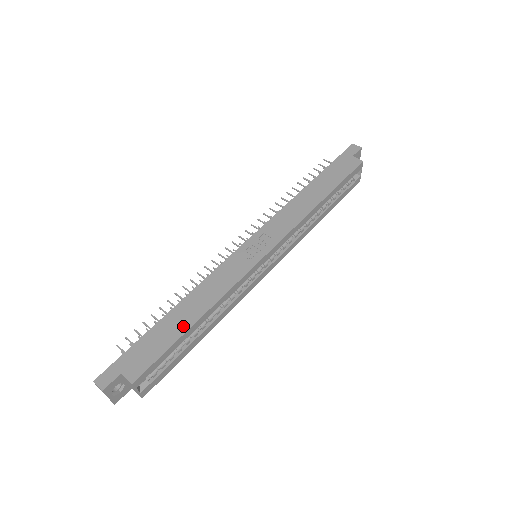
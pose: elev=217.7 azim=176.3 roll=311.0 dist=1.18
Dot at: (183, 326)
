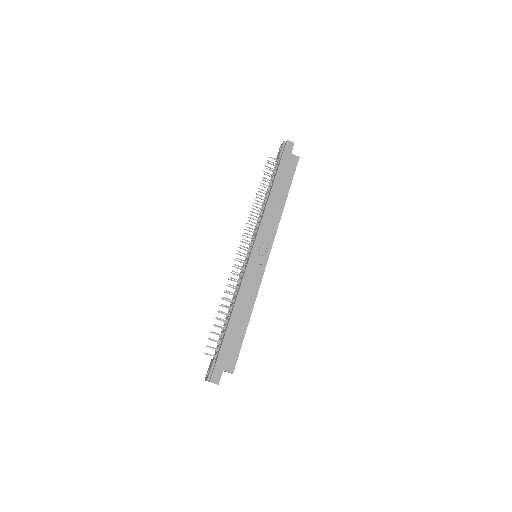
Dot at: (243, 327)
